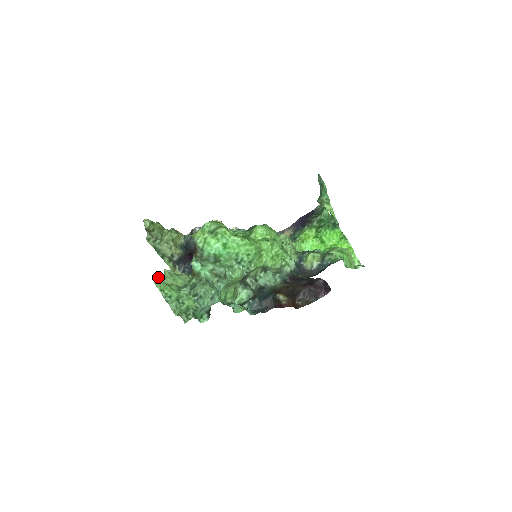
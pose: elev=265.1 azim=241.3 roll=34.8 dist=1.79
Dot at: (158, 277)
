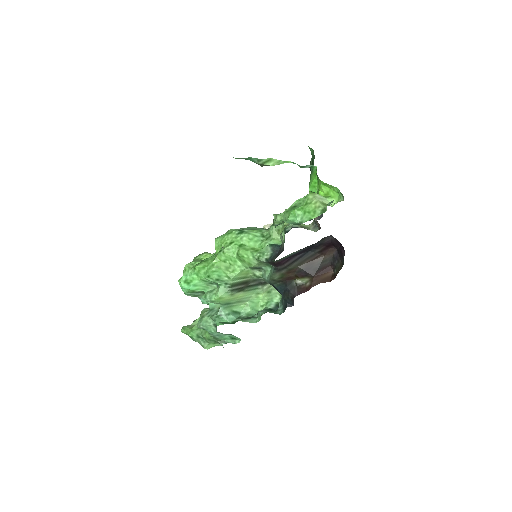
Dot at: (193, 321)
